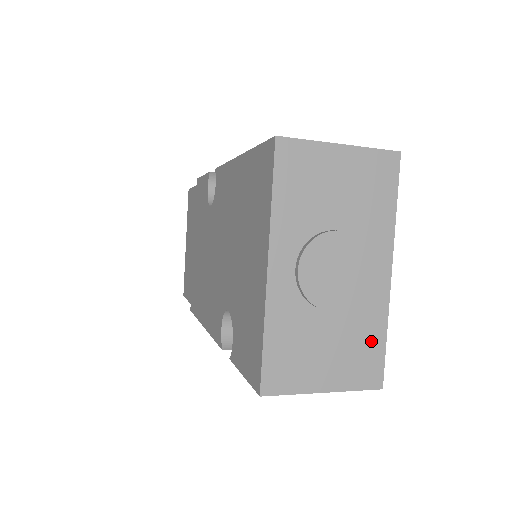
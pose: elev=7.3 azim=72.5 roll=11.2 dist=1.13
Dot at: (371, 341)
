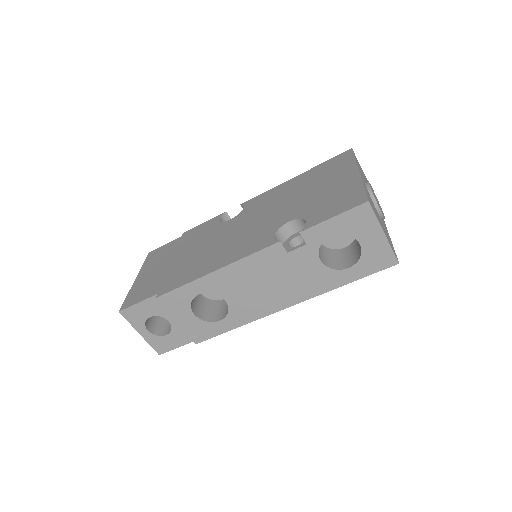
Dot at: (390, 240)
